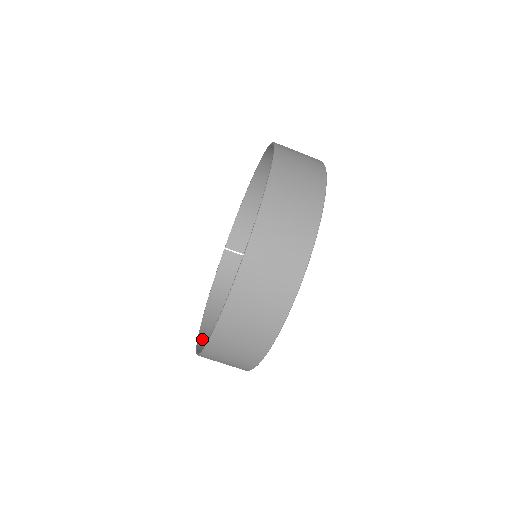
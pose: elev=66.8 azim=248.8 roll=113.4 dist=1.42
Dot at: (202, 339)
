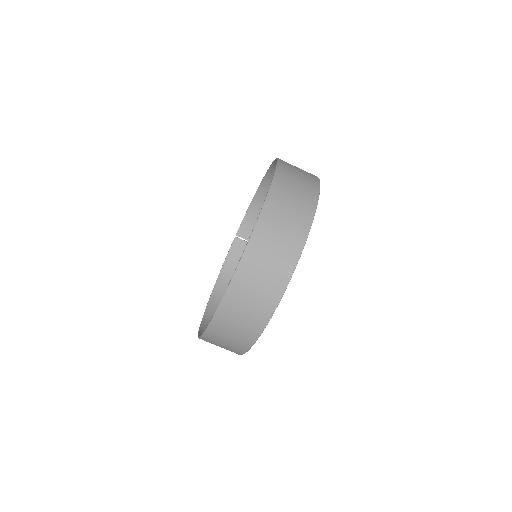
Dot at: (206, 318)
